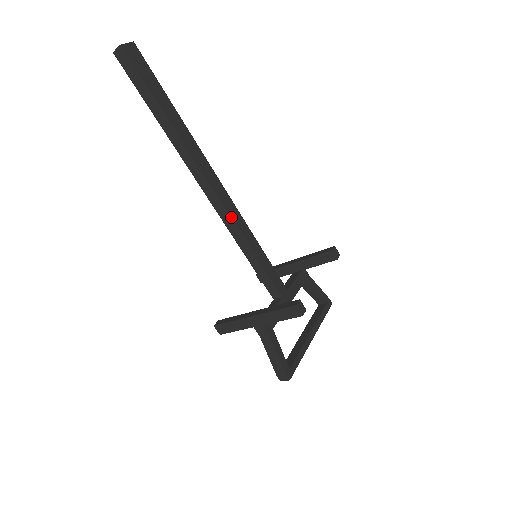
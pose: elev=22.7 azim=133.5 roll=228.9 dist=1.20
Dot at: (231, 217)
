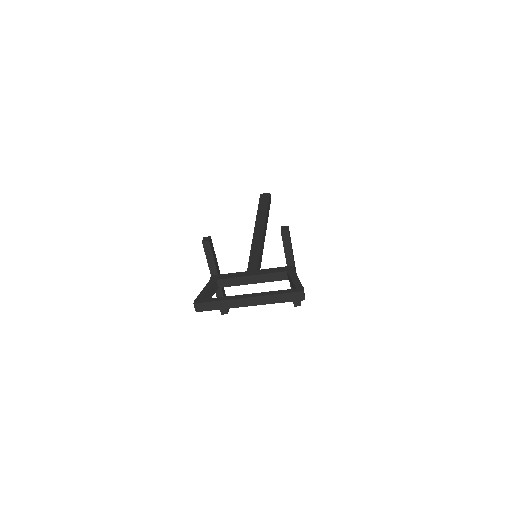
Dot at: (253, 237)
